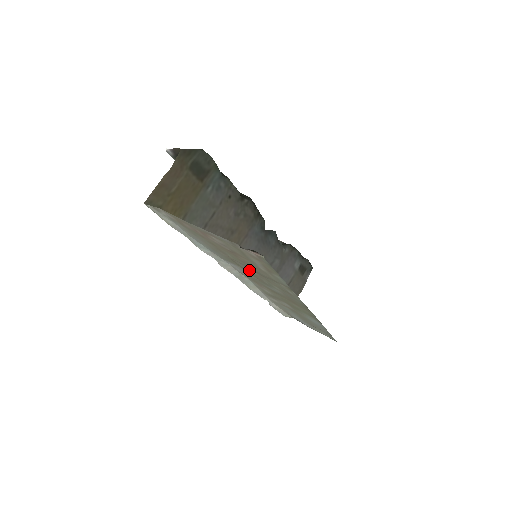
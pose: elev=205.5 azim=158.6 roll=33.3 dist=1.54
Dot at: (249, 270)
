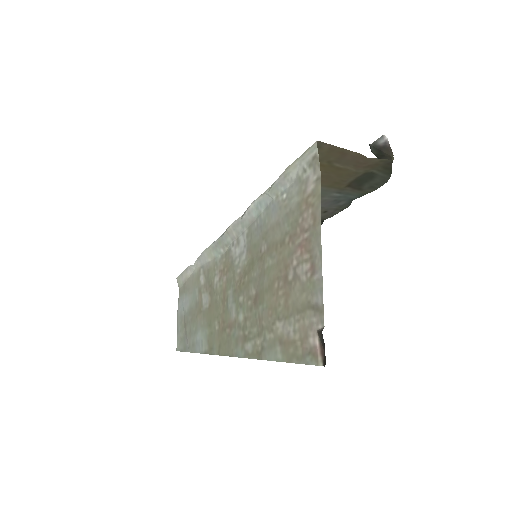
Dot at: (253, 281)
